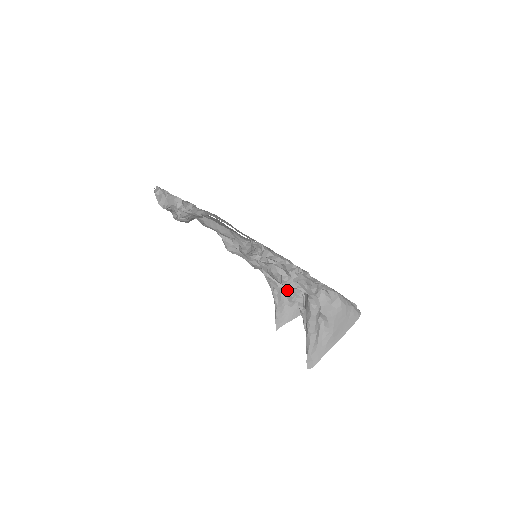
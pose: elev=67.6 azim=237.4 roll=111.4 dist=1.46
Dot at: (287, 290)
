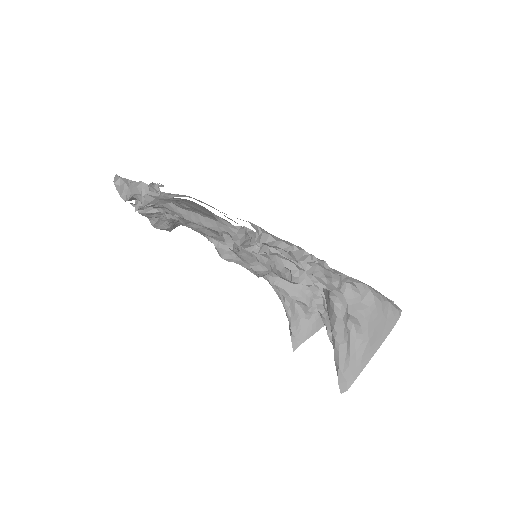
Dot at: (301, 299)
